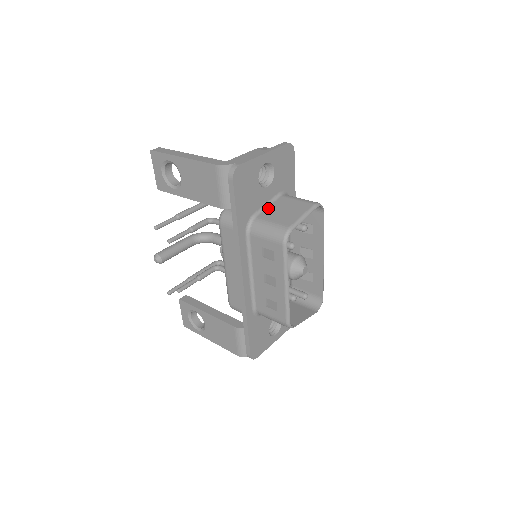
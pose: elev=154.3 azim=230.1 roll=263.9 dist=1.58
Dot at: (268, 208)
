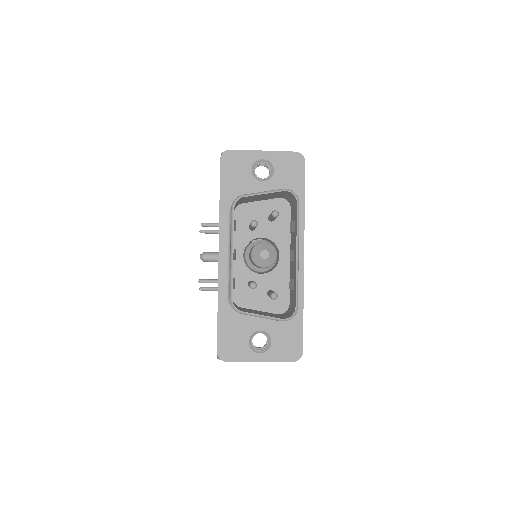
Dot at: occluded
